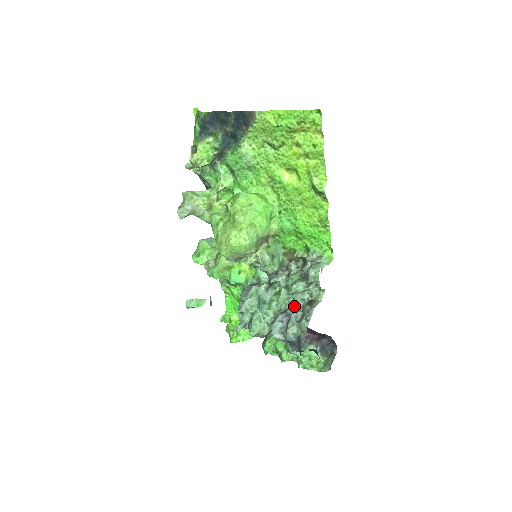
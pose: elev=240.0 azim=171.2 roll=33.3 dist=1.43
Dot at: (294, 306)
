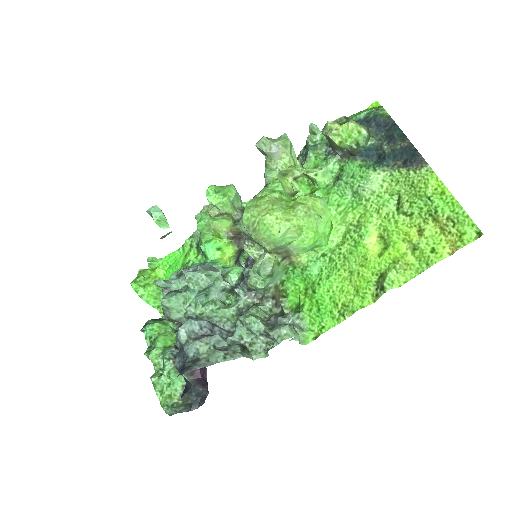
Dot at: (226, 331)
